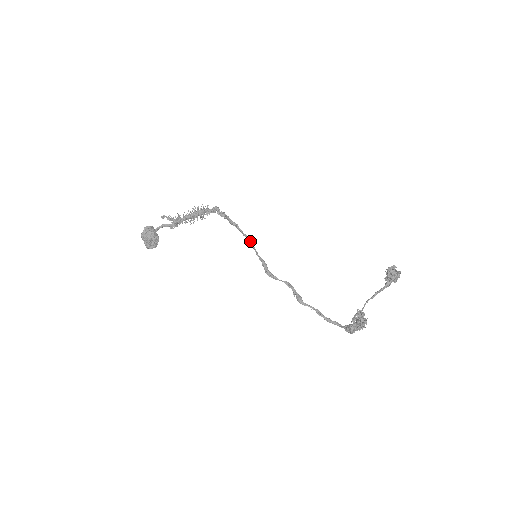
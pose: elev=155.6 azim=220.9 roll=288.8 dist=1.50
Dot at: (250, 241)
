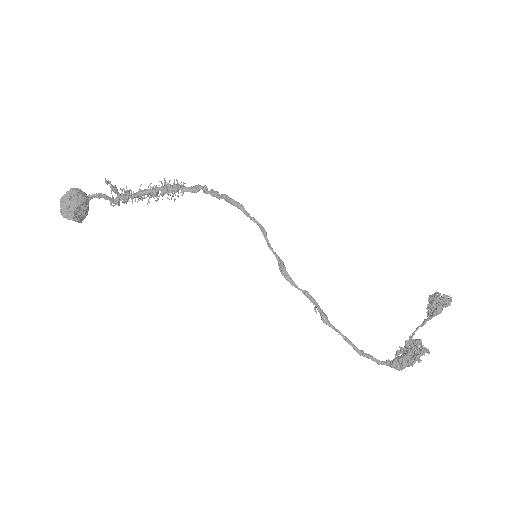
Dot at: (263, 228)
